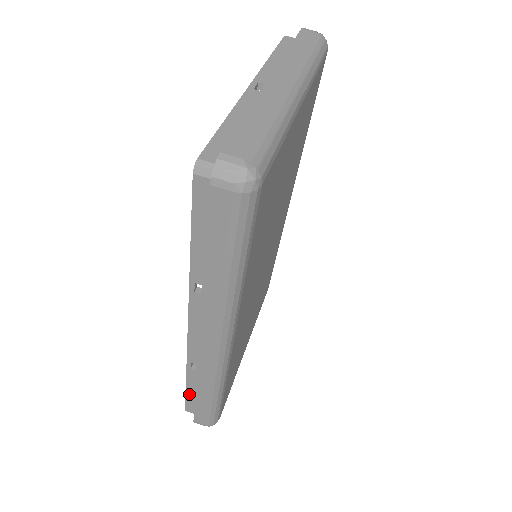
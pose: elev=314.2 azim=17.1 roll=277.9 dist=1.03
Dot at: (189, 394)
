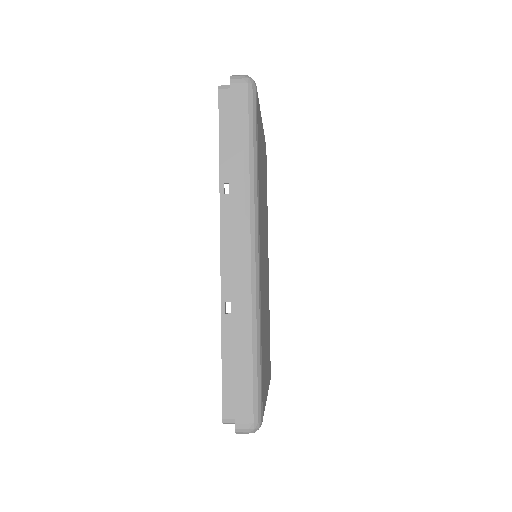
Dot at: (225, 372)
